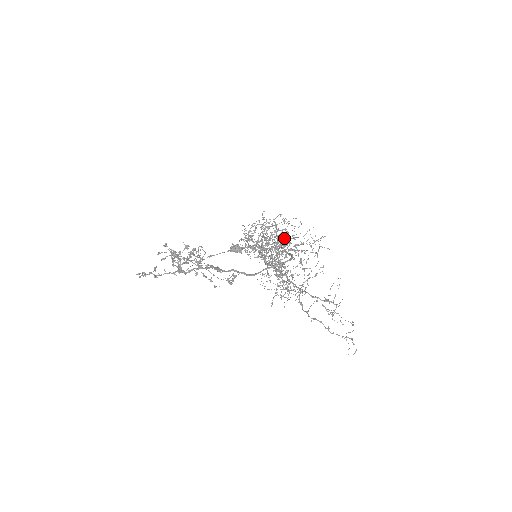
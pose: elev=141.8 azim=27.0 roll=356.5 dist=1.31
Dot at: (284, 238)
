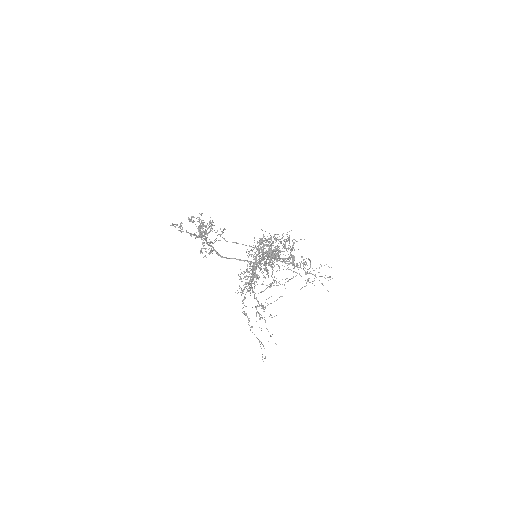
Dot at: (283, 254)
